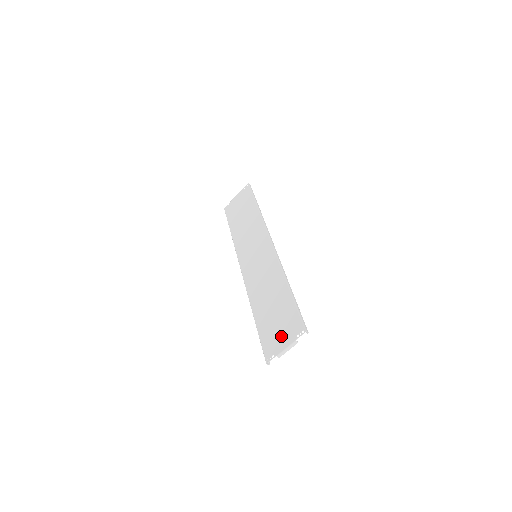
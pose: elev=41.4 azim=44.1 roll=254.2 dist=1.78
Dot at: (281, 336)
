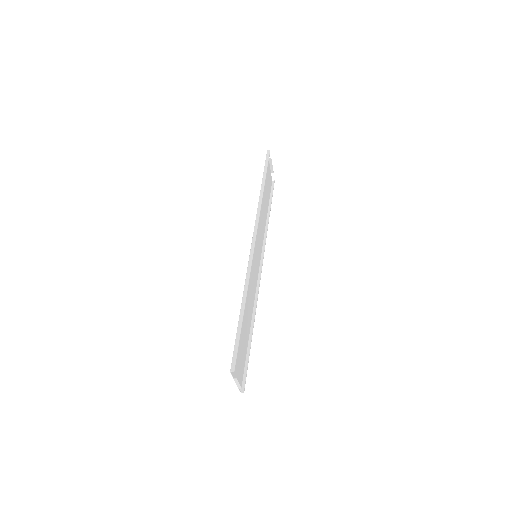
Dot at: (237, 367)
